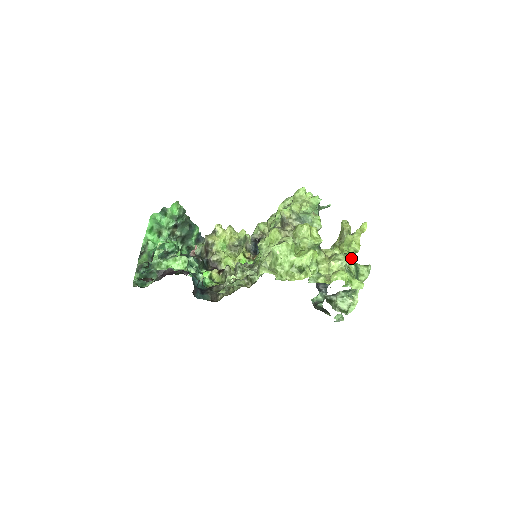
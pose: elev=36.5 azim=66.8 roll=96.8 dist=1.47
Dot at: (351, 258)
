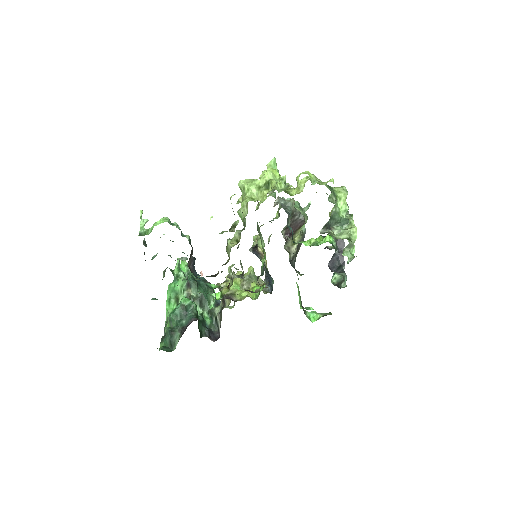
Dot at: (318, 179)
